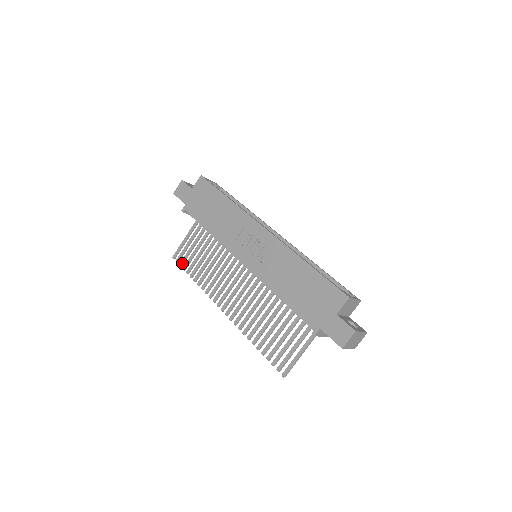
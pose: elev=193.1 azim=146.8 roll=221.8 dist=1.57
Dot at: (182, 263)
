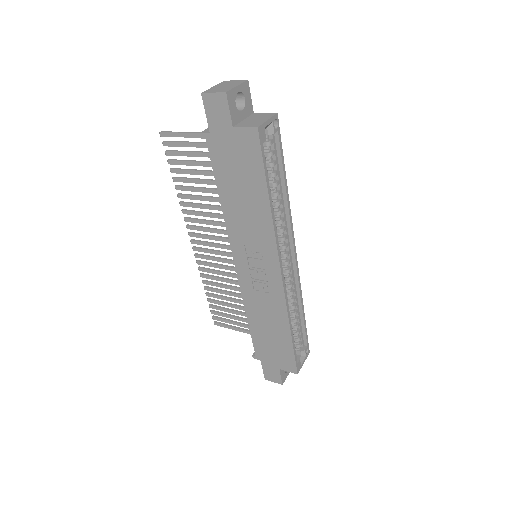
Dot at: (170, 155)
